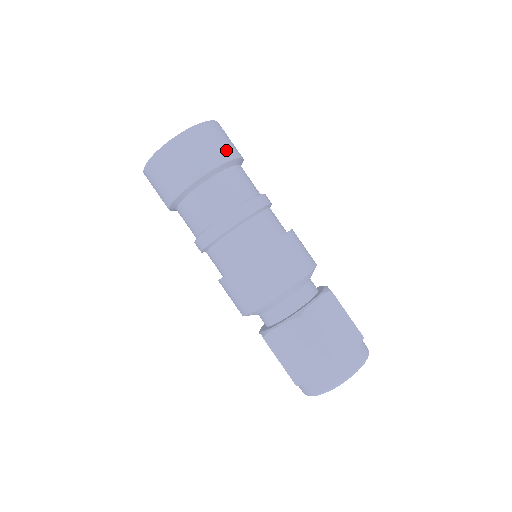
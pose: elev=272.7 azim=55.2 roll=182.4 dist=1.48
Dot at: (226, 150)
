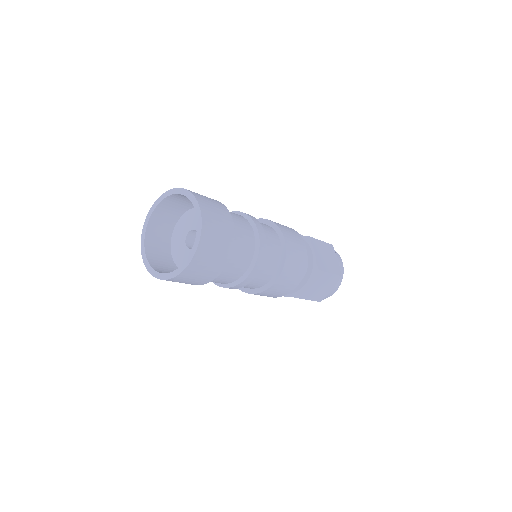
Dot at: (222, 210)
